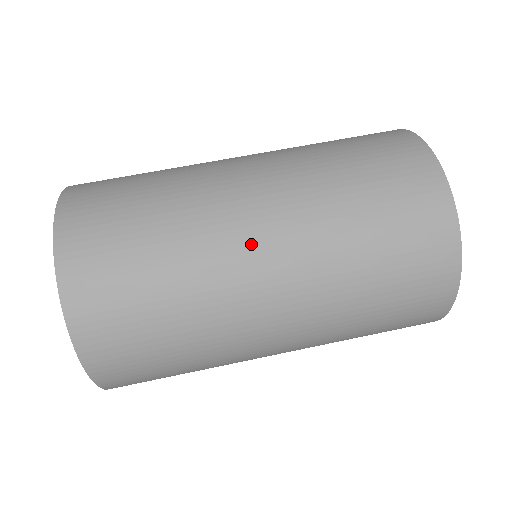
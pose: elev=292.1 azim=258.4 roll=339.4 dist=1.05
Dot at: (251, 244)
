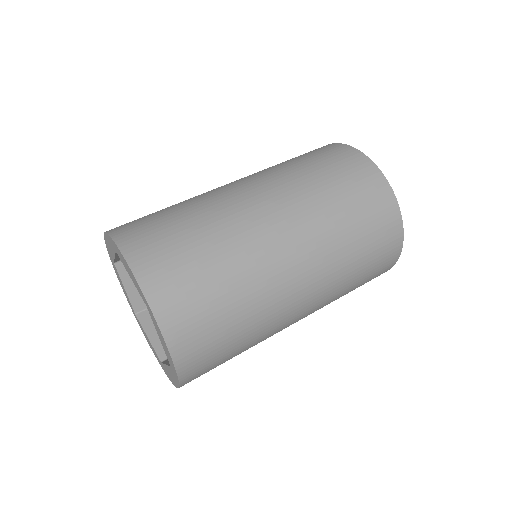
Dot at: (292, 280)
